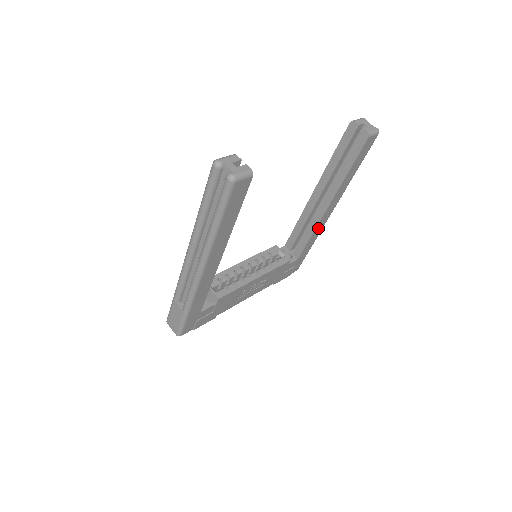
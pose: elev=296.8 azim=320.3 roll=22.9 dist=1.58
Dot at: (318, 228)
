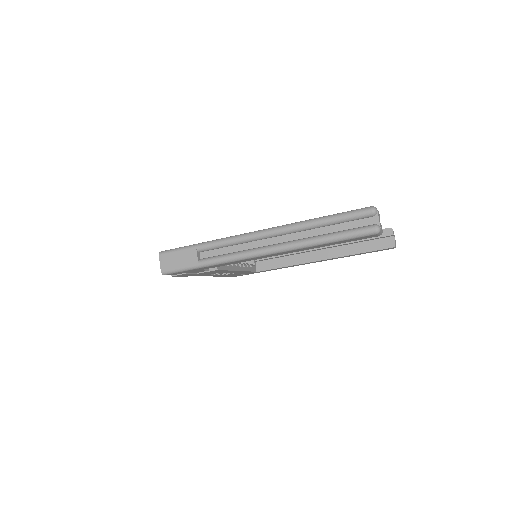
Dot at: occluded
